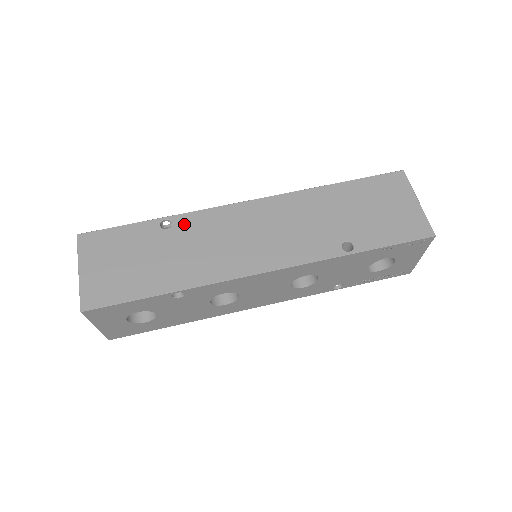
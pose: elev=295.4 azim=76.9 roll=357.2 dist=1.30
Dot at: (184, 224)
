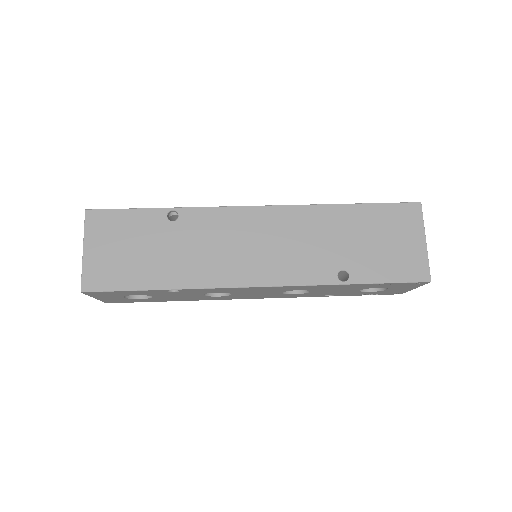
Dot at: (191, 219)
